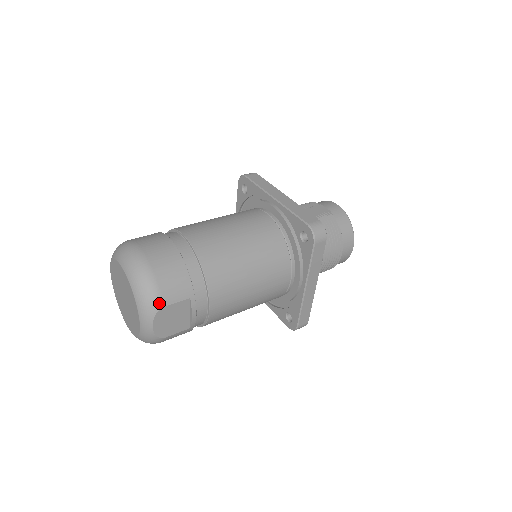
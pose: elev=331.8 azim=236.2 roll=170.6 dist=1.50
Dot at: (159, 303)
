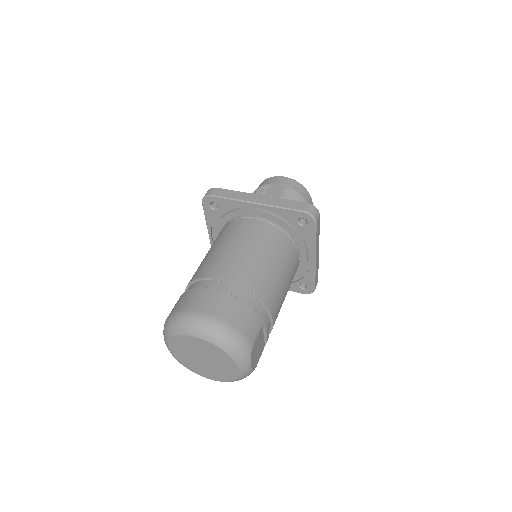
Dot at: (249, 345)
